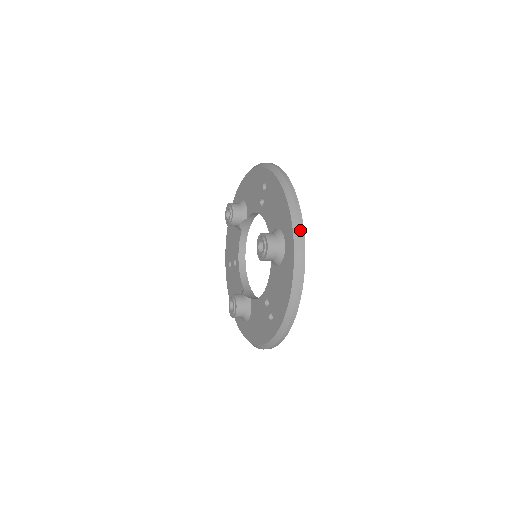
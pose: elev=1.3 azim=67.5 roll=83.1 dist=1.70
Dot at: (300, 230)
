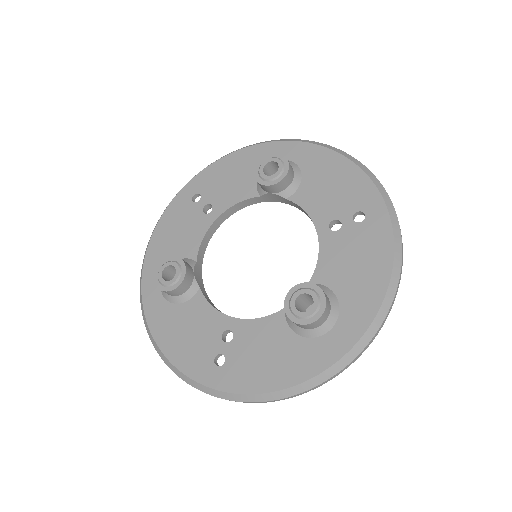
Dot at: (368, 344)
